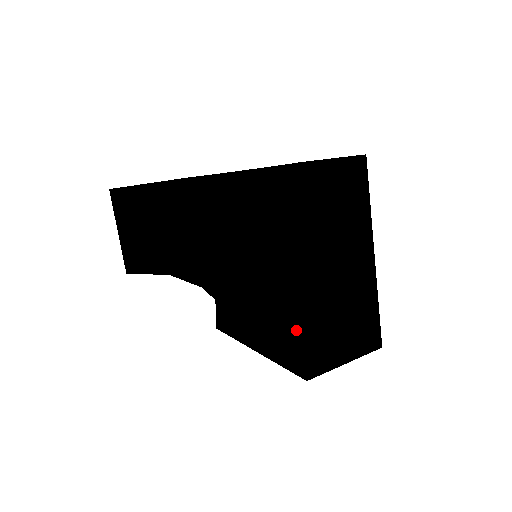
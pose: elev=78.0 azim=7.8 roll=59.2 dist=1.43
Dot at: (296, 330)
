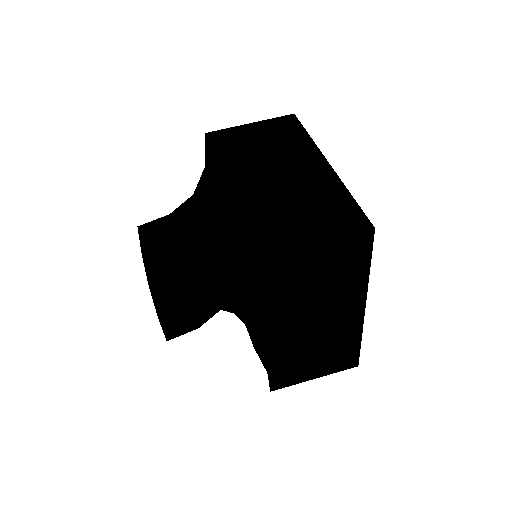
Dot at: (234, 224)
